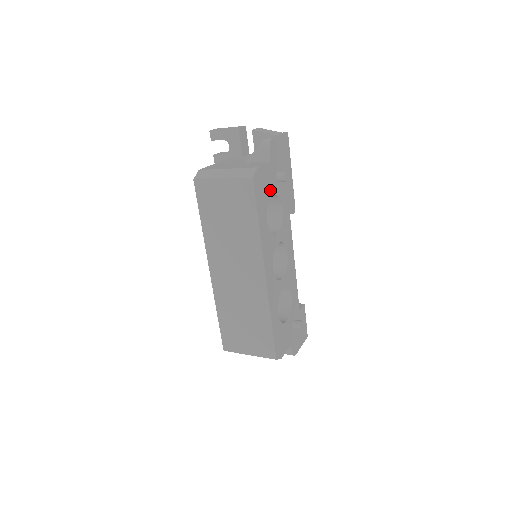
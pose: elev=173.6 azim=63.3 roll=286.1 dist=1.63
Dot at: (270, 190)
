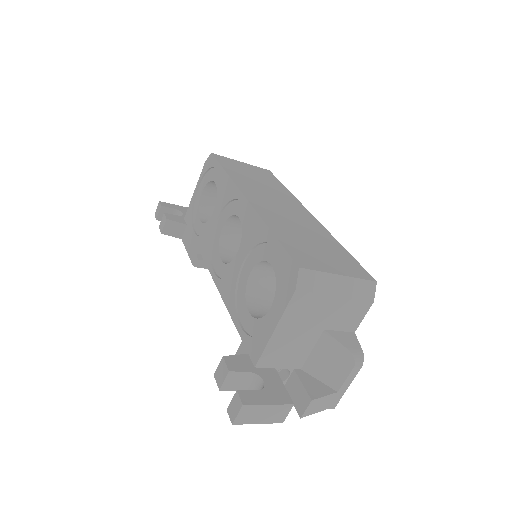
Dot at: occluded
